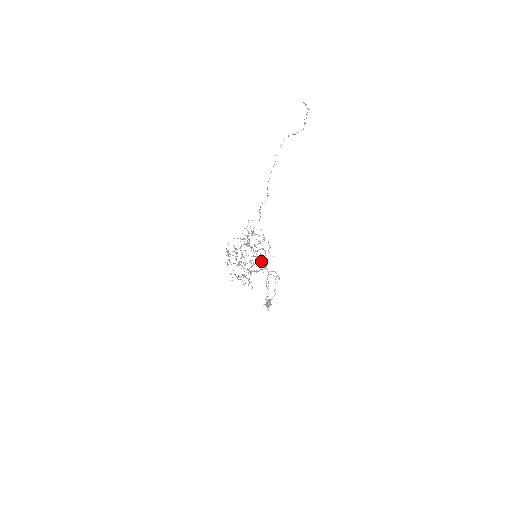
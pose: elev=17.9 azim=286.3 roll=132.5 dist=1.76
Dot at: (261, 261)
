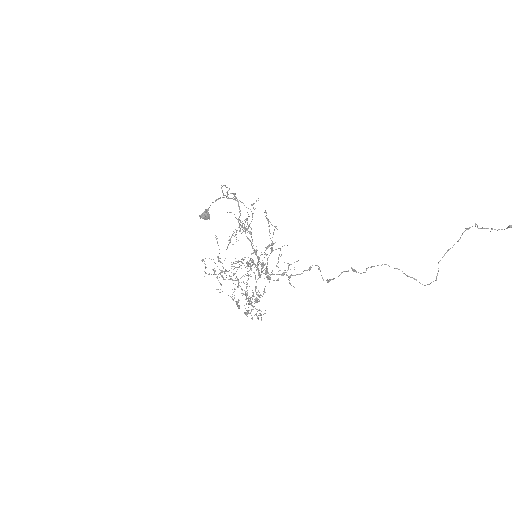
Dot at: occluded
